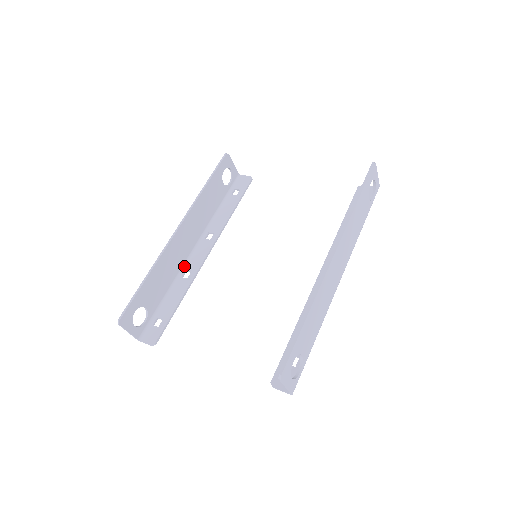
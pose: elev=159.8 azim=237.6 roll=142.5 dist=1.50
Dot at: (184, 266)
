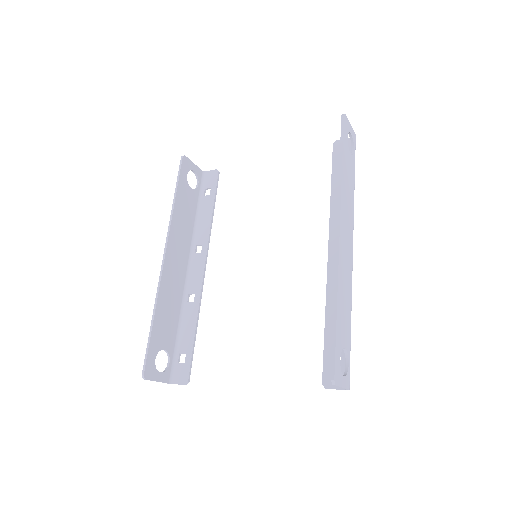
Dot at: (185, 290)
